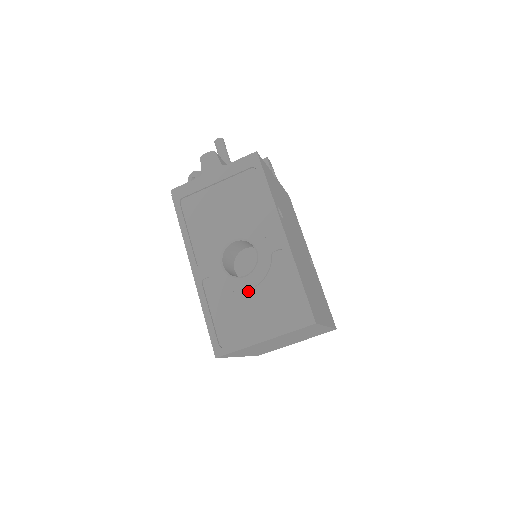
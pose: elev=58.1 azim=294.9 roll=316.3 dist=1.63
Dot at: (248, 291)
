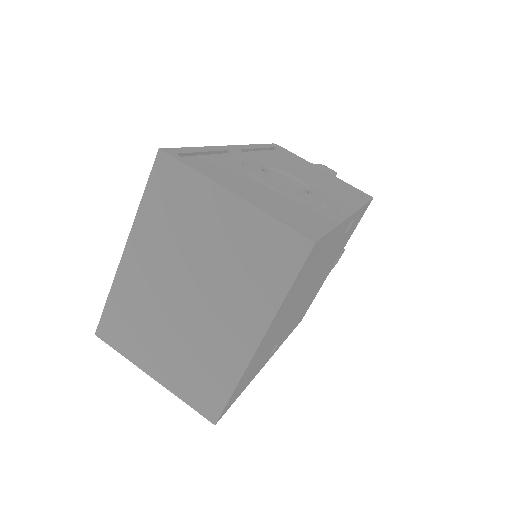
Dot at: (266, 186)
